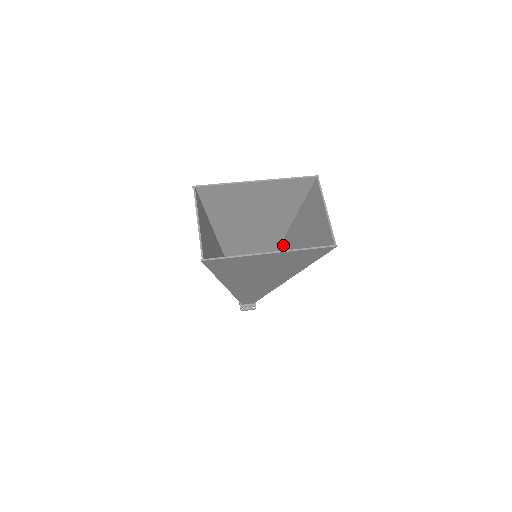
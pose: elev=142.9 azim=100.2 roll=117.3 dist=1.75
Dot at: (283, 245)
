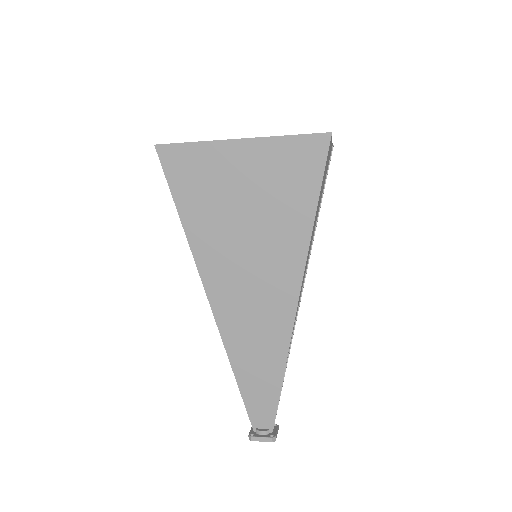
Dot at: occluded
